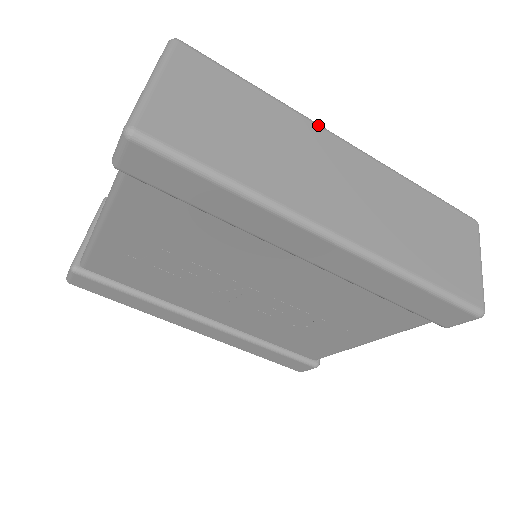
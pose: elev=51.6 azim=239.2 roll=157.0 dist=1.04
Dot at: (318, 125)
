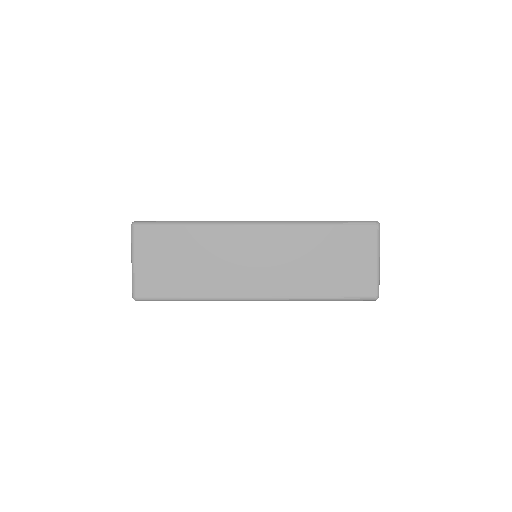
Dot at: (232, 225)
